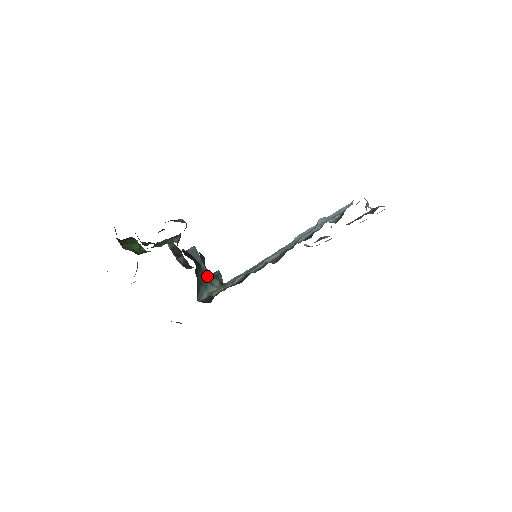
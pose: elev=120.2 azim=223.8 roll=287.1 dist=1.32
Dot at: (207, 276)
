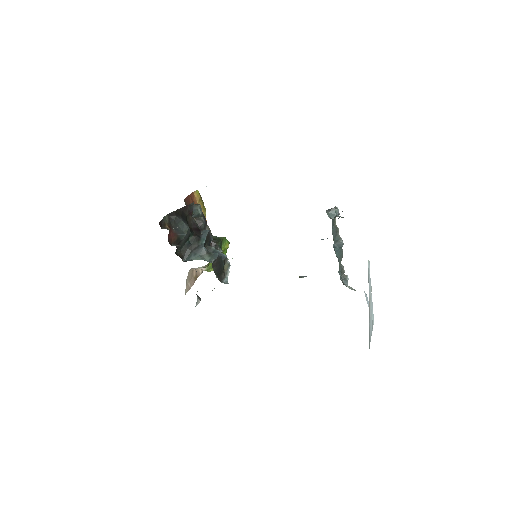
Dot at: (200, 248)
